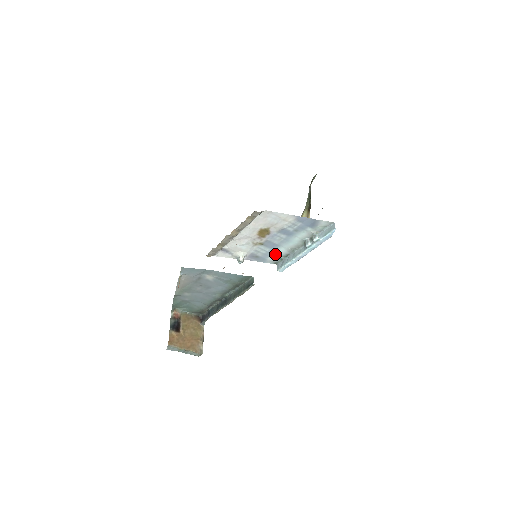
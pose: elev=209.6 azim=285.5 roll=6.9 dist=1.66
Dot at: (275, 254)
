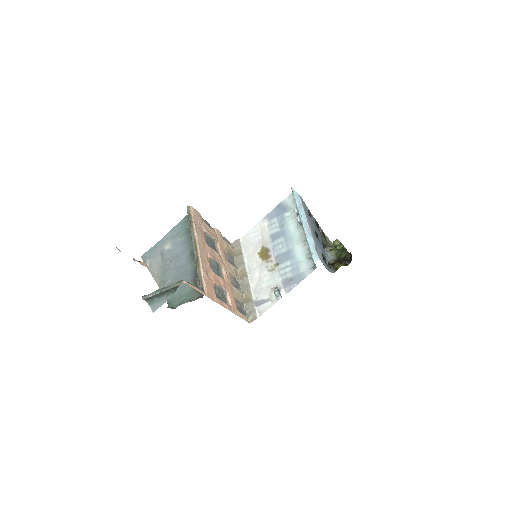
Dot at: (300, 261)
